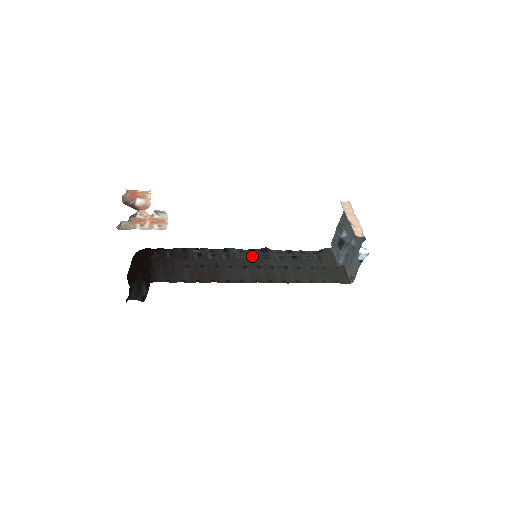
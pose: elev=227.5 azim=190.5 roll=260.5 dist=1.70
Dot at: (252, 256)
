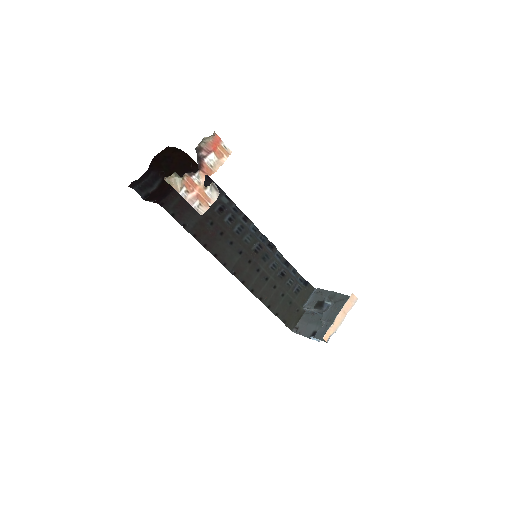
Dot at: (256, 247)
